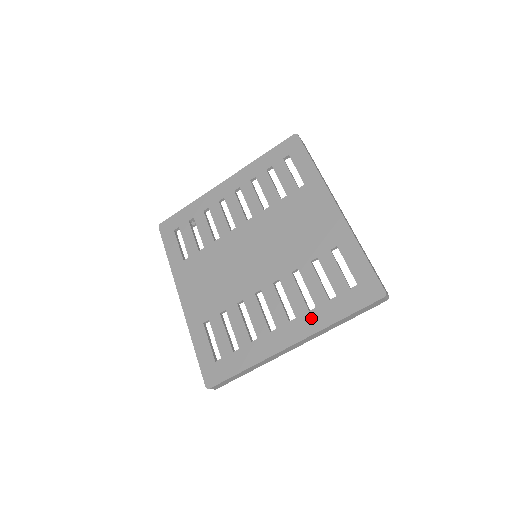
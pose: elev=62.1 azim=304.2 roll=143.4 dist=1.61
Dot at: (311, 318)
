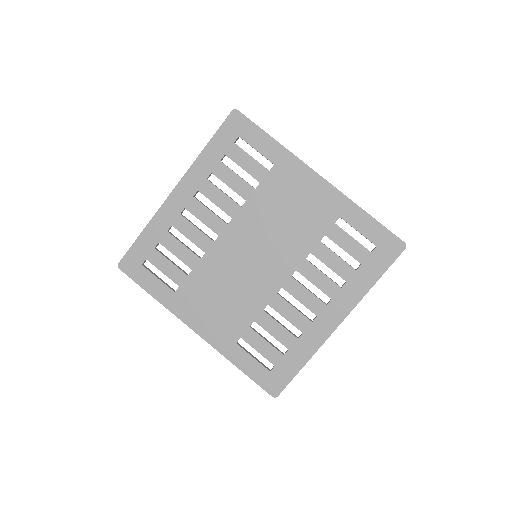
Dot at: (346, 293)
